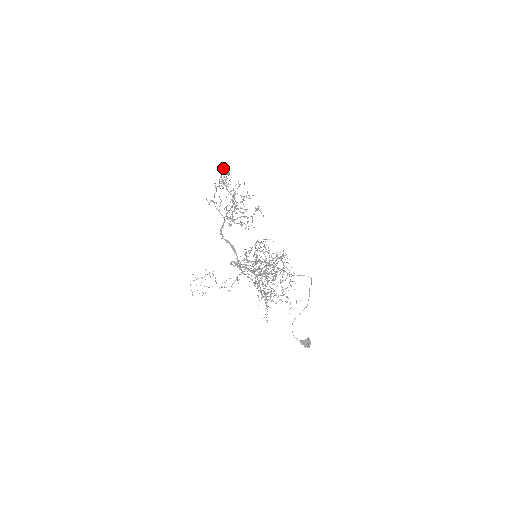
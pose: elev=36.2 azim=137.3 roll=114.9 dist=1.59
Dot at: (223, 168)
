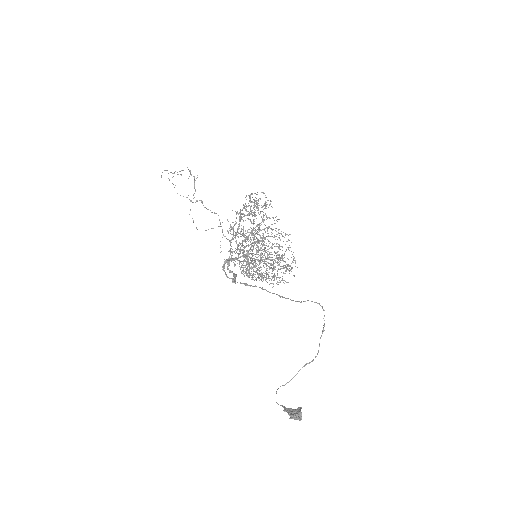
Dot at: (258, 239)
